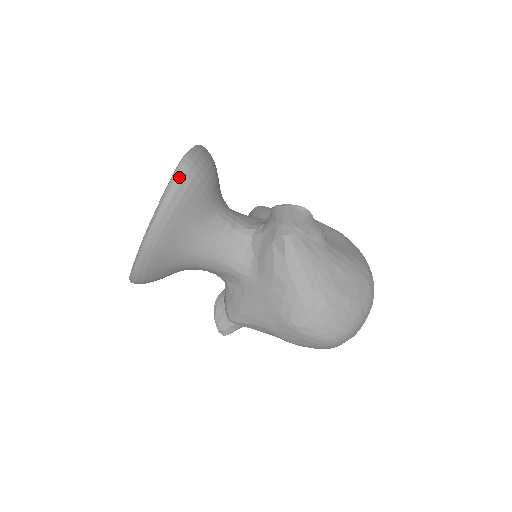
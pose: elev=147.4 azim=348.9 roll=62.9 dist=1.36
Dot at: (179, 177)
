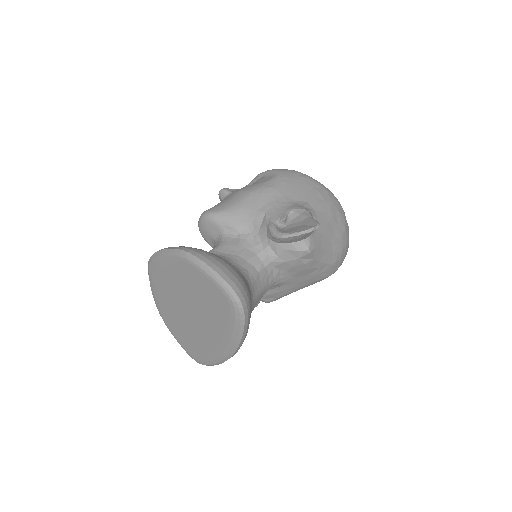
Dot at: (246, 312)
